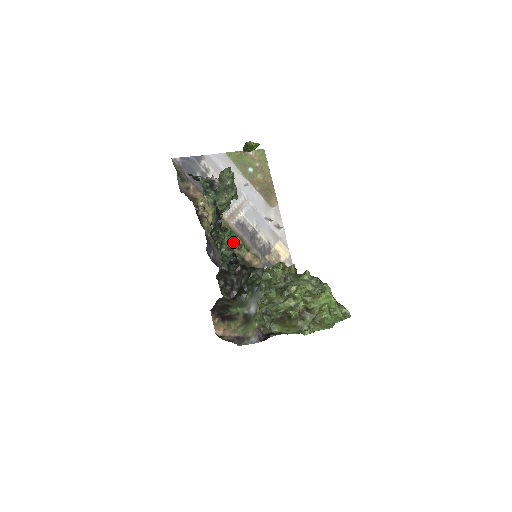
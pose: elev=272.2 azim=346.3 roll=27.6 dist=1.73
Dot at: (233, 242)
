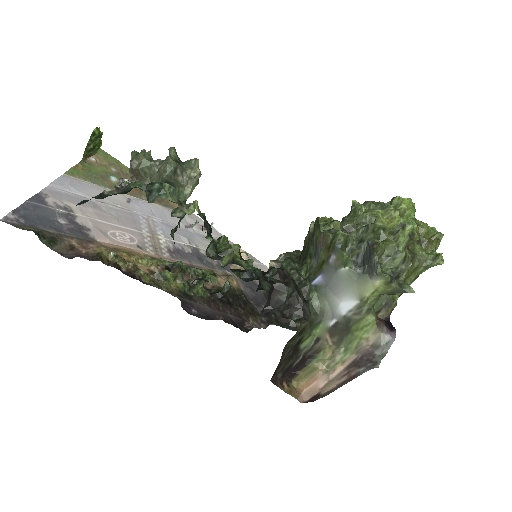
Dot at: (238, 247)
